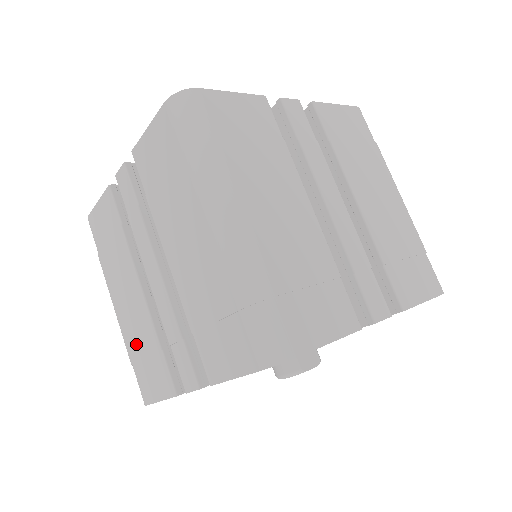
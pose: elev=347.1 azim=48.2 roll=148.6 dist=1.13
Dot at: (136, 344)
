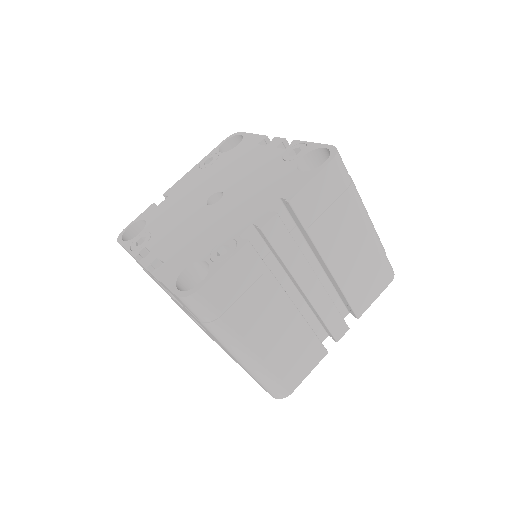
Dot at: occluded
